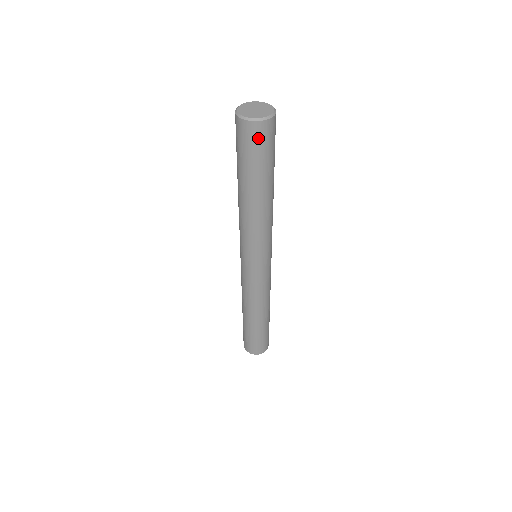
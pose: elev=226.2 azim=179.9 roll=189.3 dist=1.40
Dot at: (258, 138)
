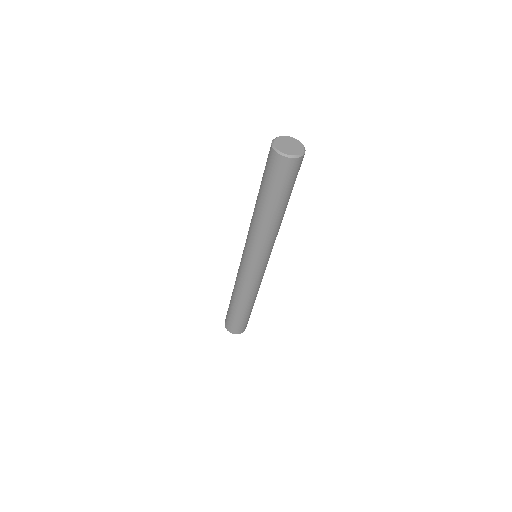
Dot at: (293, 170)
